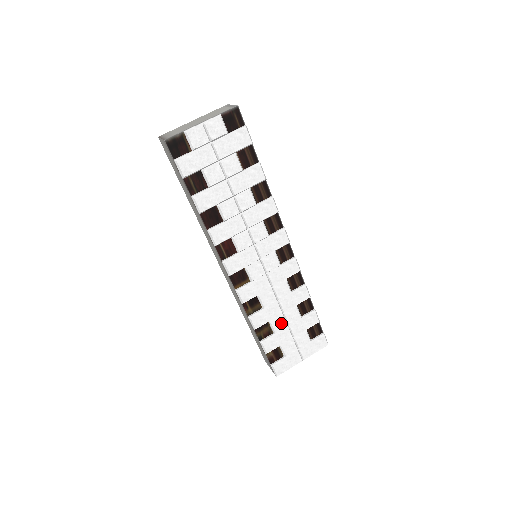
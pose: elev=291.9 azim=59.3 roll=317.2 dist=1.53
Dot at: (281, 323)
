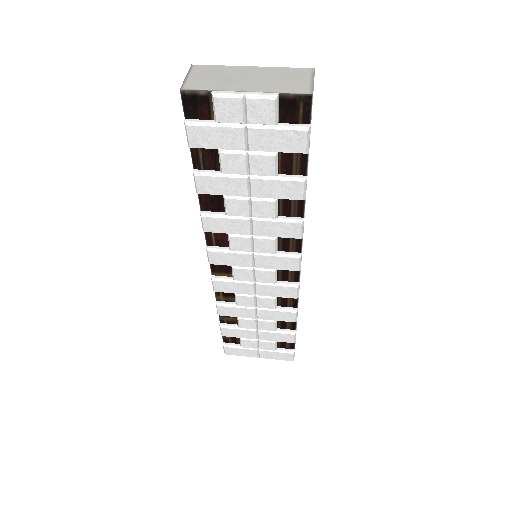
Dot at: (250, 324)
